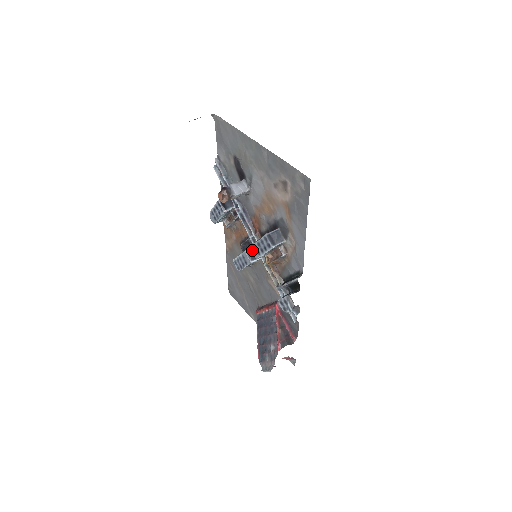
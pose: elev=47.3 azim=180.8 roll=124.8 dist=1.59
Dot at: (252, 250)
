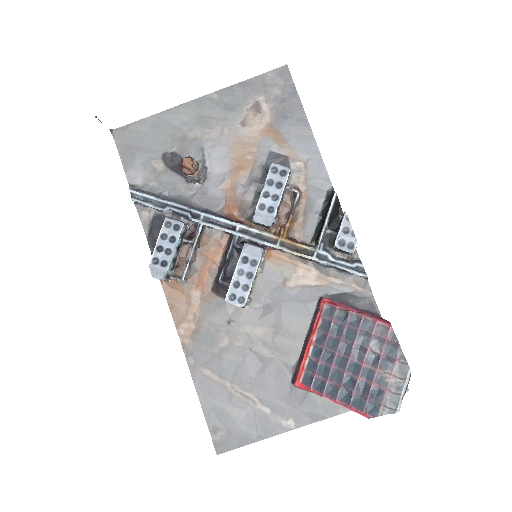
Dot at: (258, 220)
